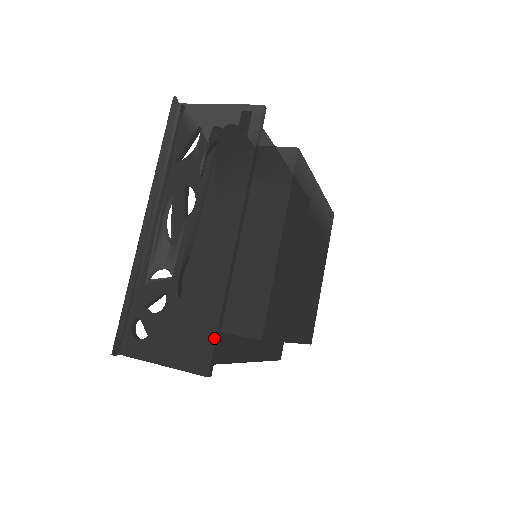
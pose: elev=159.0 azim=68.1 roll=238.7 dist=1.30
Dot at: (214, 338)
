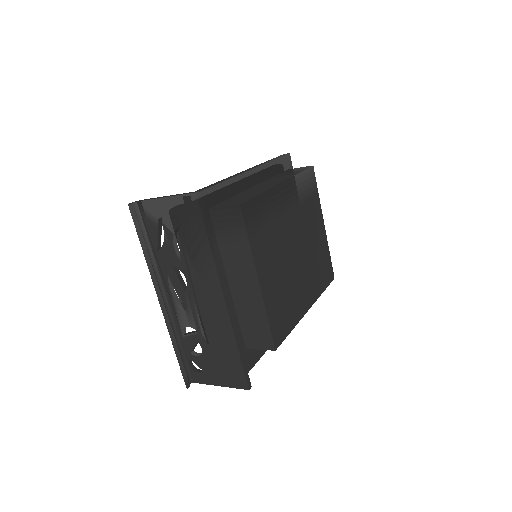
Dot at: (242, 367)
